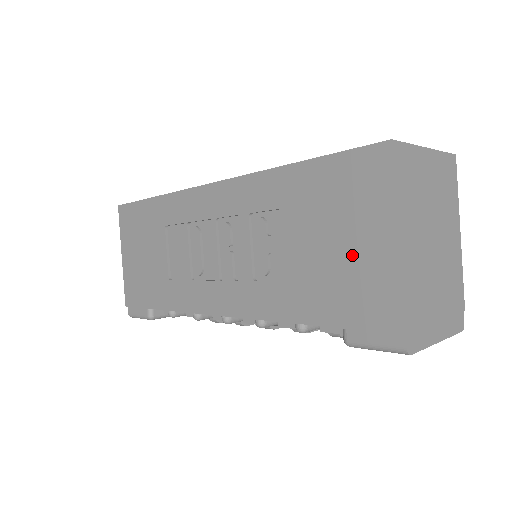
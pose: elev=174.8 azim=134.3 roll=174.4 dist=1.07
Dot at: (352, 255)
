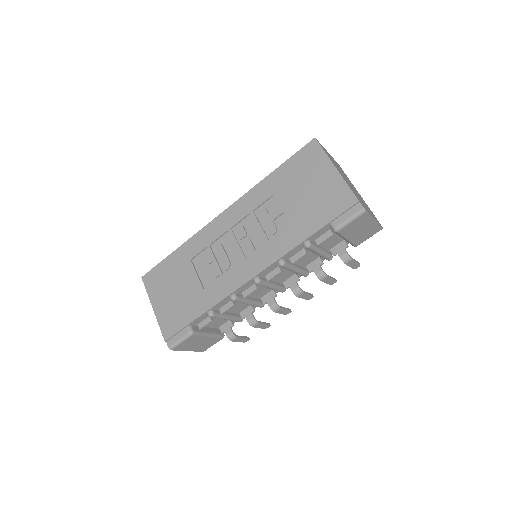
Dot at: (319, 188)
